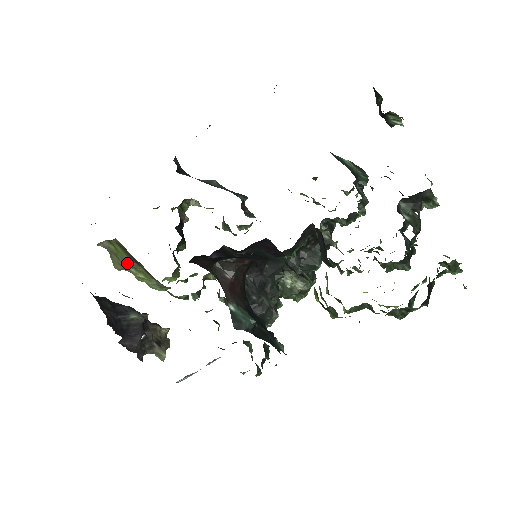
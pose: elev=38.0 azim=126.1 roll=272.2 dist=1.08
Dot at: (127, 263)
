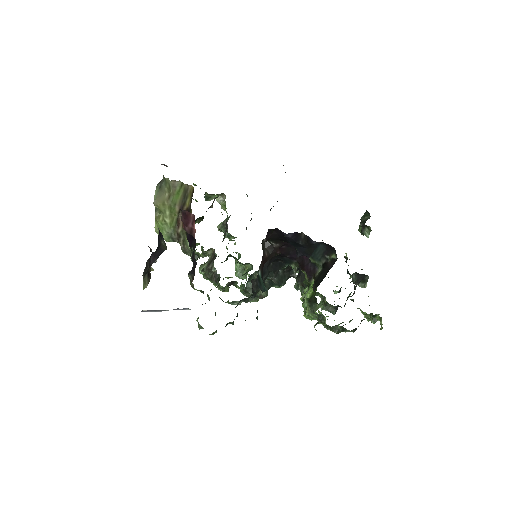
Dot at: (172, 205)
